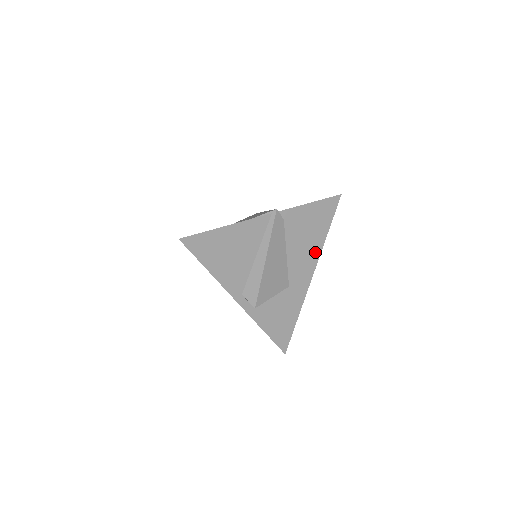
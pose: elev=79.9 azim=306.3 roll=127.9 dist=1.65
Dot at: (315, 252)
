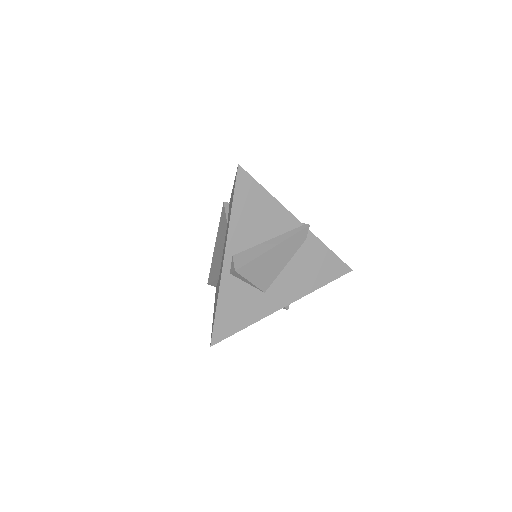
Dot at: (303, 290)
